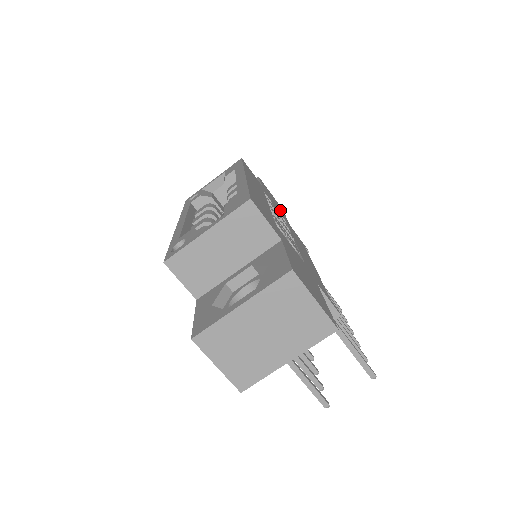
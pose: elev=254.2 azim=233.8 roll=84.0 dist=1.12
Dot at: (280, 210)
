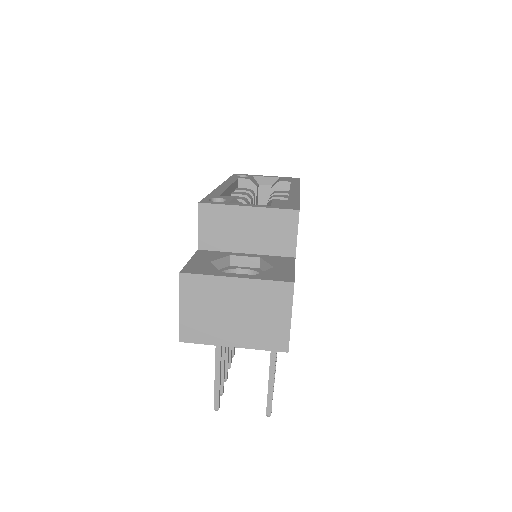
Dot at: occluded
